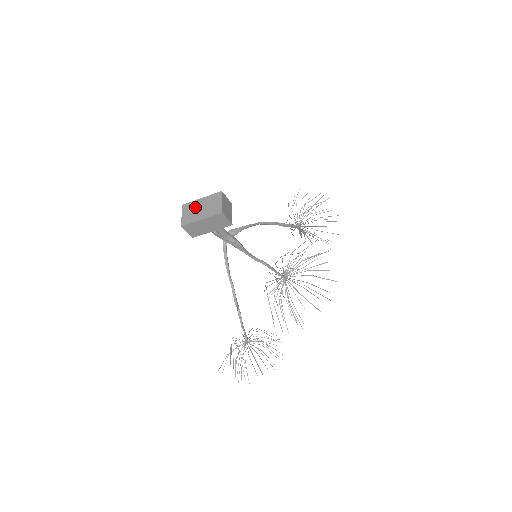
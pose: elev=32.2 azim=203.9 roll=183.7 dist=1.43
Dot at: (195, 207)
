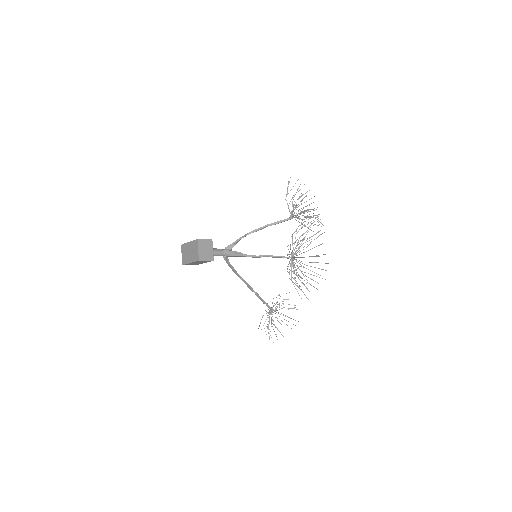
Dot at: (187, 250)
